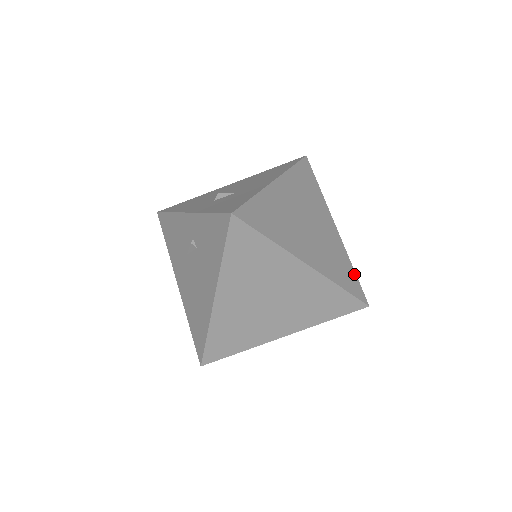
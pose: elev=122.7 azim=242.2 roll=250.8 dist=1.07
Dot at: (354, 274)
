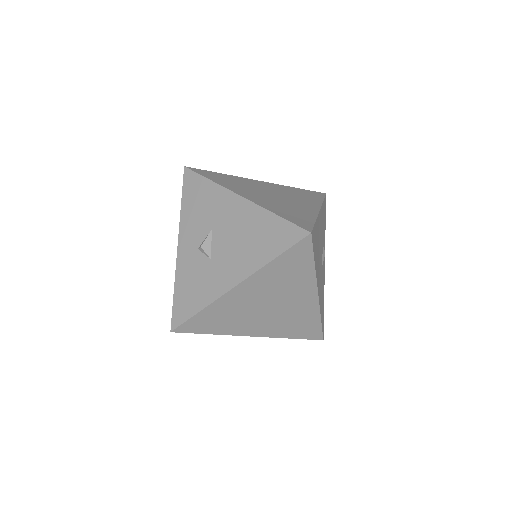
Dot at: (318, 325)
